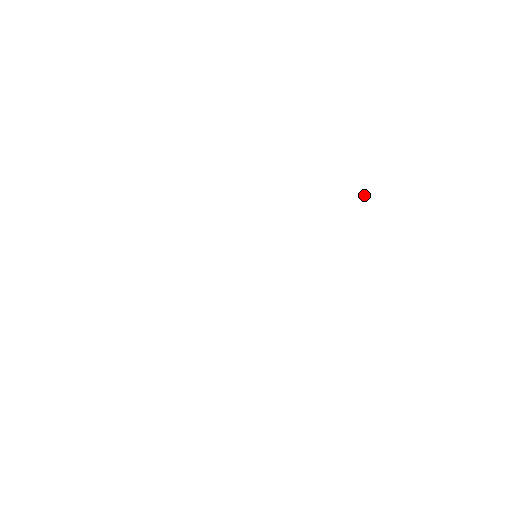
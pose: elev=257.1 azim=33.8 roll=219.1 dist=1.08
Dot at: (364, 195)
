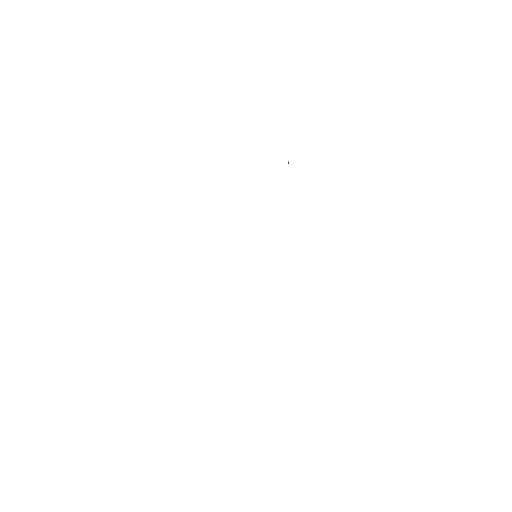
Dot at: occluded
